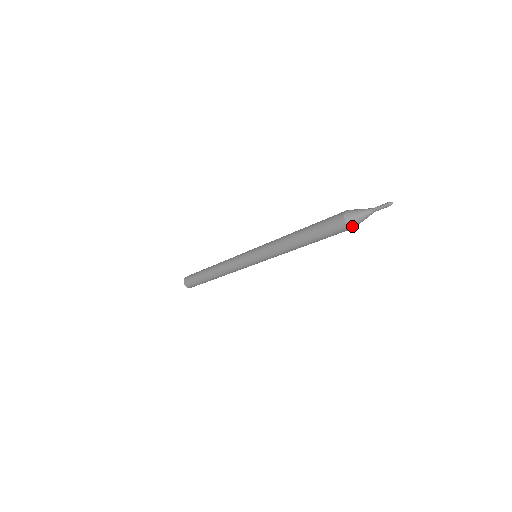
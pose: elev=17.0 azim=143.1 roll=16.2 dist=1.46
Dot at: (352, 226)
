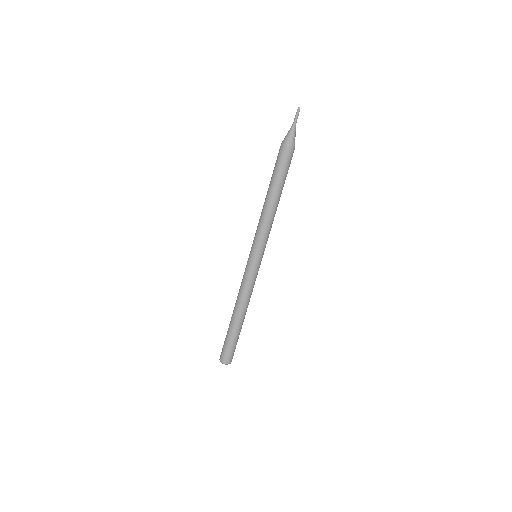
Dot at: (293, 146)
